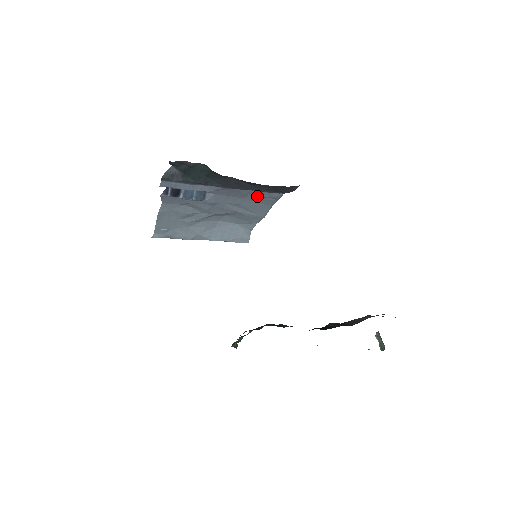
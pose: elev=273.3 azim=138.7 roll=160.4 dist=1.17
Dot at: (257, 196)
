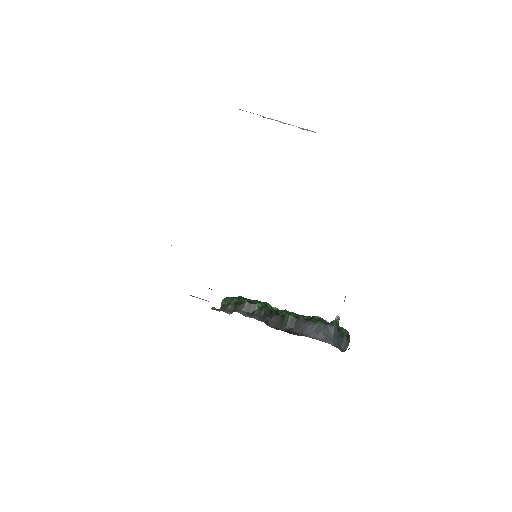
Dot at: occluded
